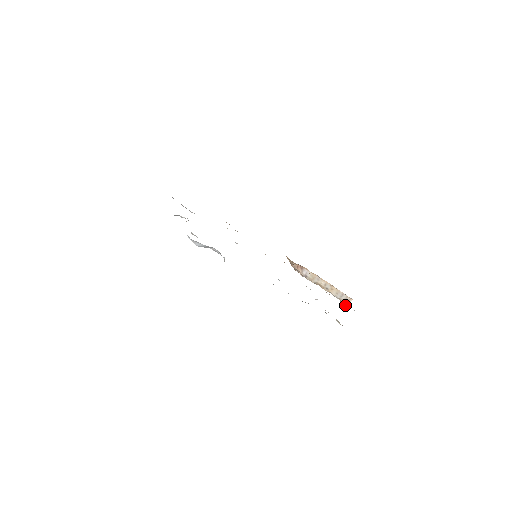
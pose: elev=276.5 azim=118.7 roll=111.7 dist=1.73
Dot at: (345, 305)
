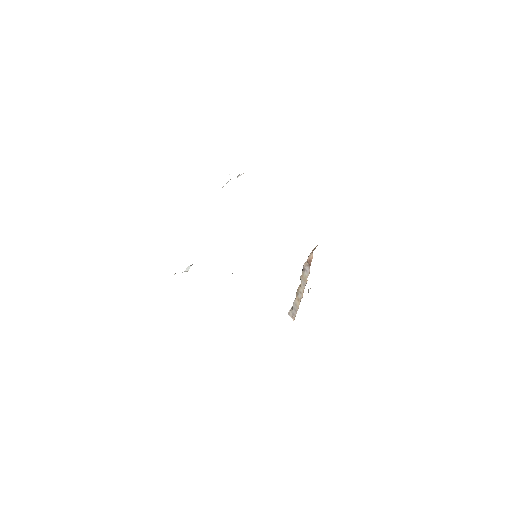
Dot at: (289, 312)
